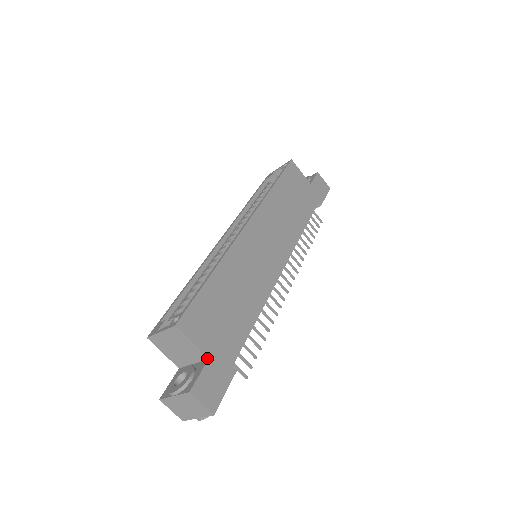
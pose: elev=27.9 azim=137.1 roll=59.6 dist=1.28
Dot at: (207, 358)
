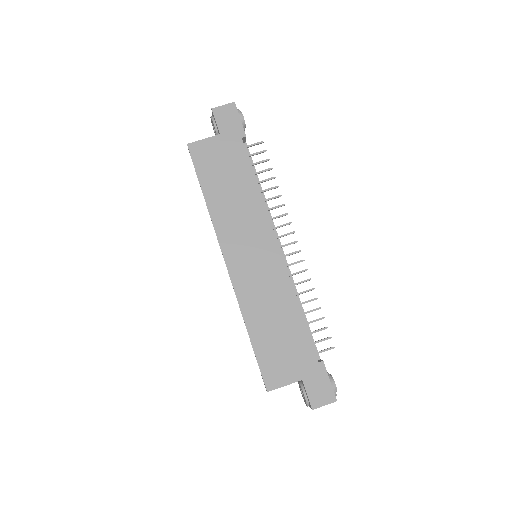
Dot at: occluded
